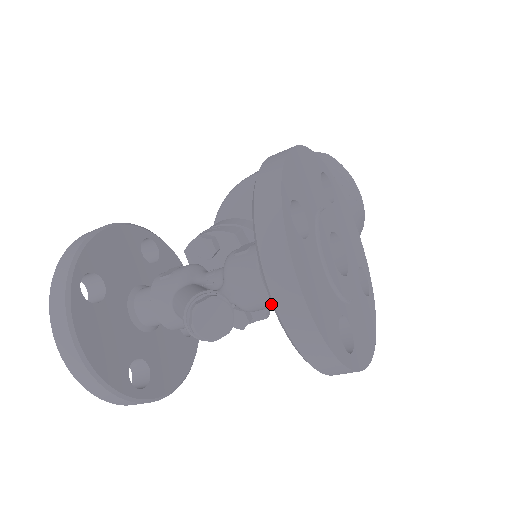
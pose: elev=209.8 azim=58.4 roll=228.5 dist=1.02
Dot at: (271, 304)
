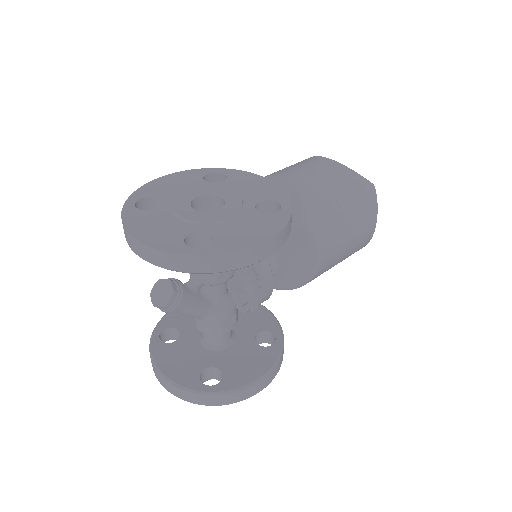
Dot at: occluded
